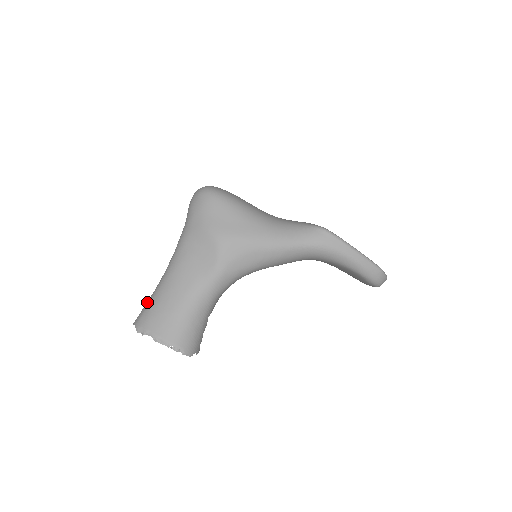
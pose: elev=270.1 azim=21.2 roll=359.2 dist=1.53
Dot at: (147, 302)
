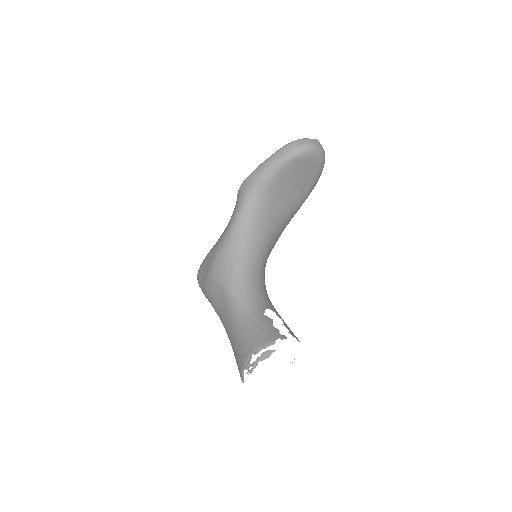
Dot at: occluded
